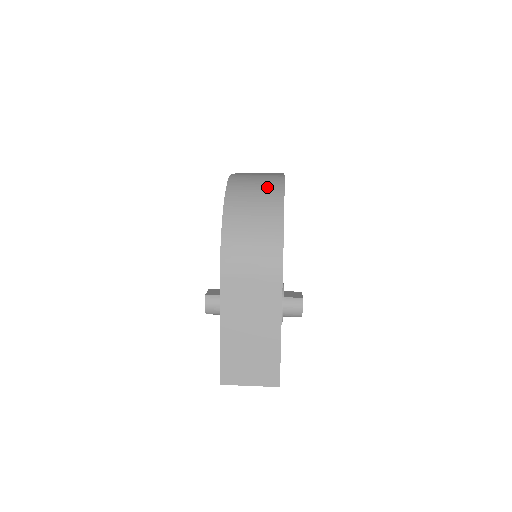
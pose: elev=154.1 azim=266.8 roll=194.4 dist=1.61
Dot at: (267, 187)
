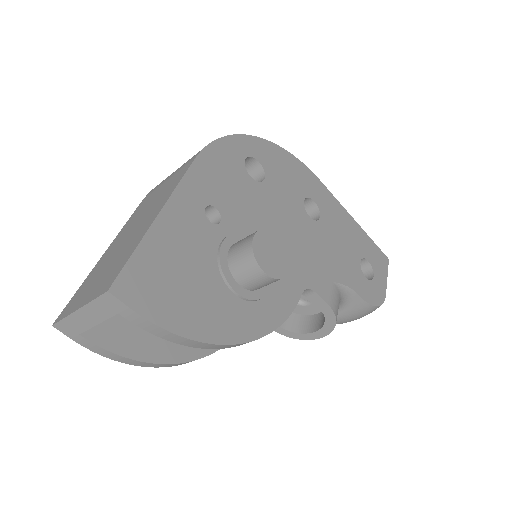
Dot at: occluded
